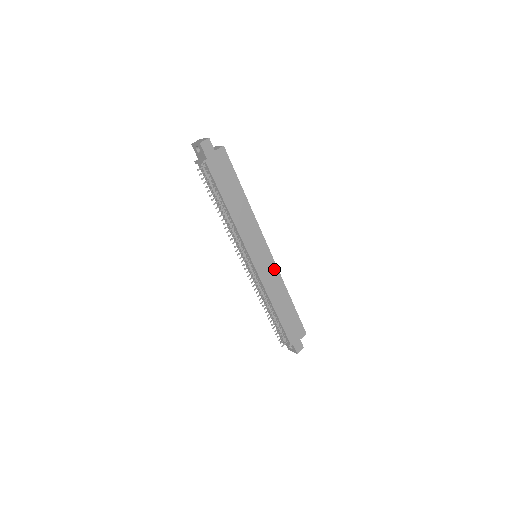
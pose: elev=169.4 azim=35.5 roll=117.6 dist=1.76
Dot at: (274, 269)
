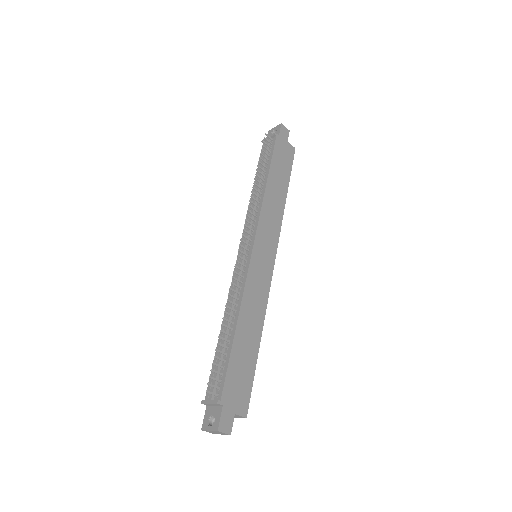
Dot at: (266, 284)
